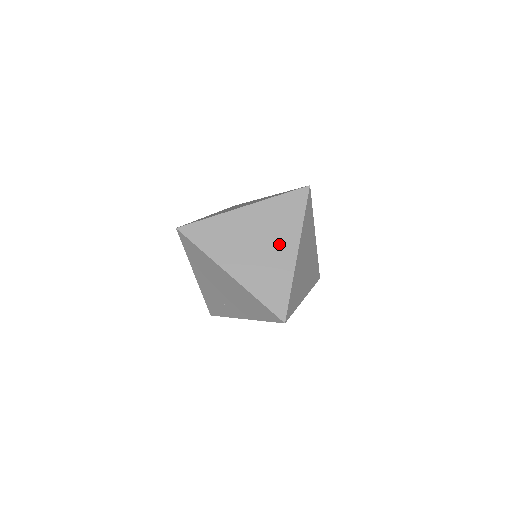
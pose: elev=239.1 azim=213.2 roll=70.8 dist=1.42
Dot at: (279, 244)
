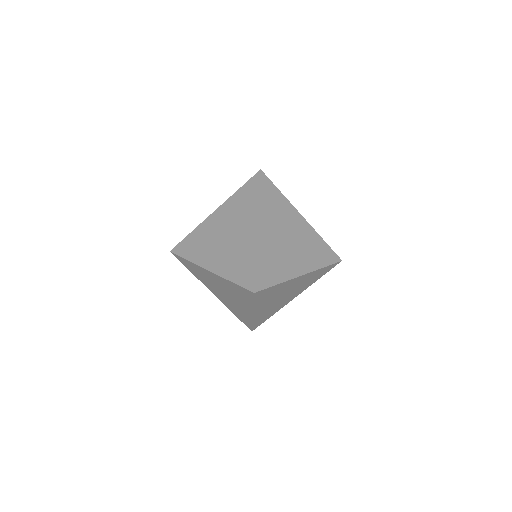
Dot at: (242, 228)
